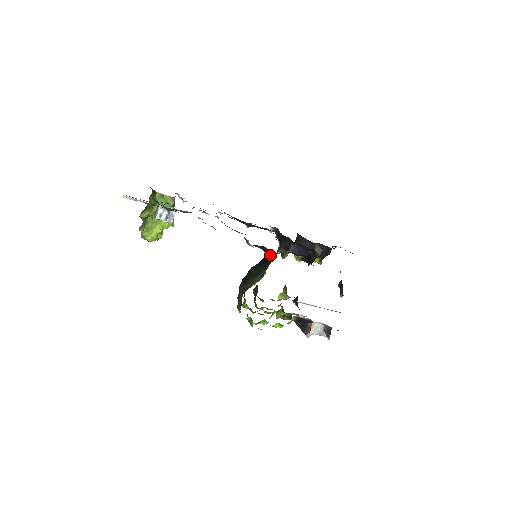
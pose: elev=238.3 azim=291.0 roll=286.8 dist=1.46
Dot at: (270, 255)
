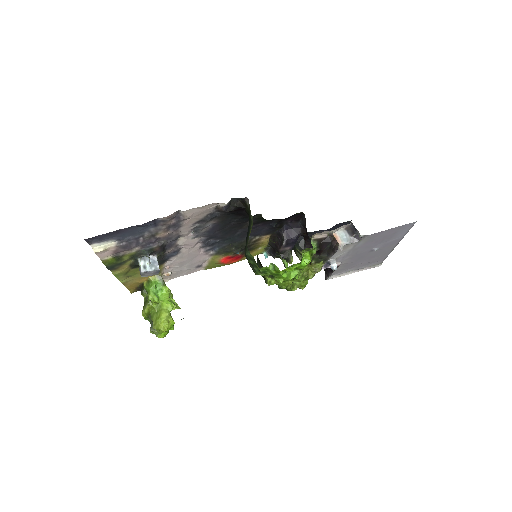
Dot at: (245, 203)
